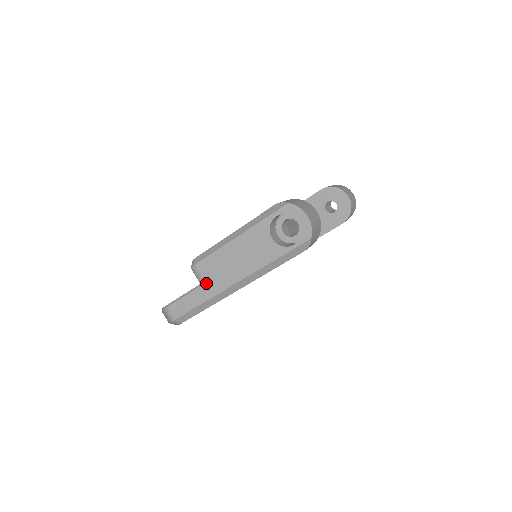
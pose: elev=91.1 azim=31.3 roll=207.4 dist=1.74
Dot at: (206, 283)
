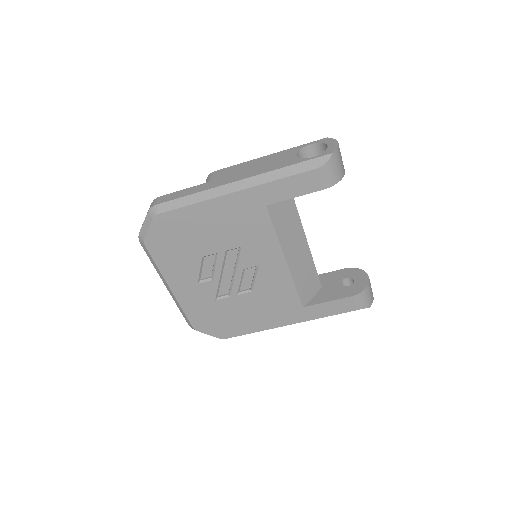
Dot at: (212, 181)
